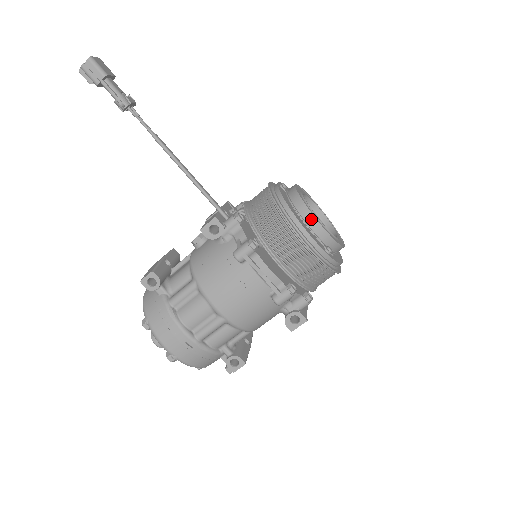
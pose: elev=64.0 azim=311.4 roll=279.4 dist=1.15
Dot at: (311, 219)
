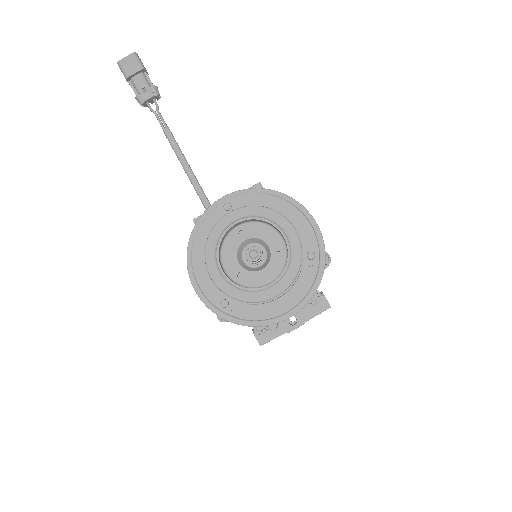
Dot at: (205, 266)
